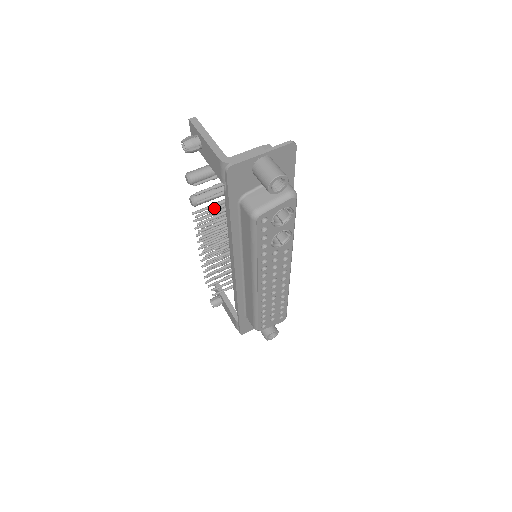
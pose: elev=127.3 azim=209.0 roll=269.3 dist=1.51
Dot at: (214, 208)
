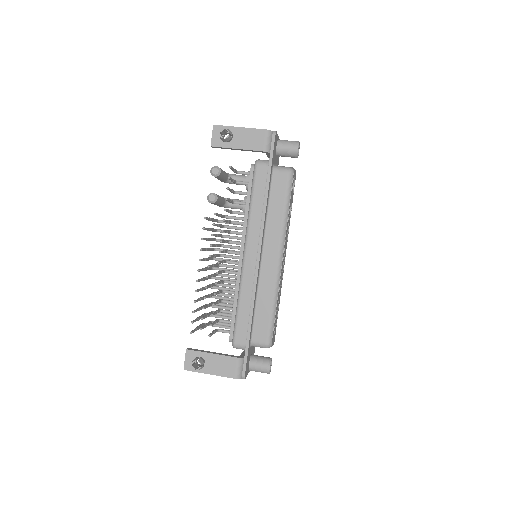
Dot at: occluded
